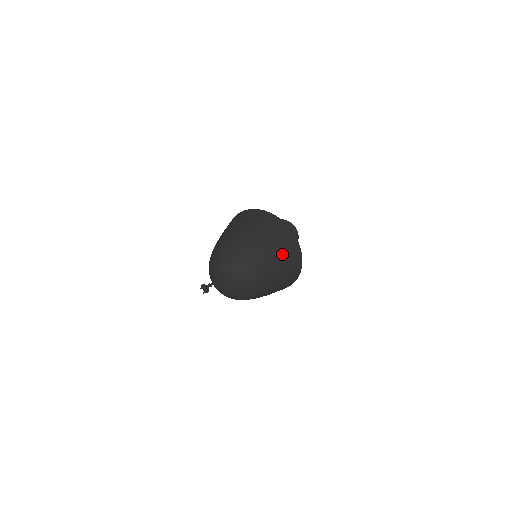
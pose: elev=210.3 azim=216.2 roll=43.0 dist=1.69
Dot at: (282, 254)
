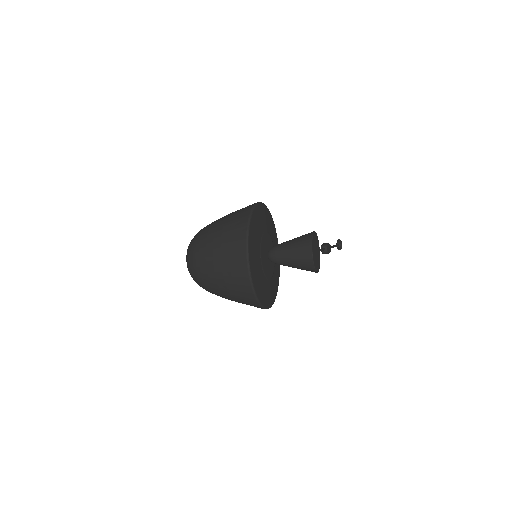
Dot at: (225, 275)
